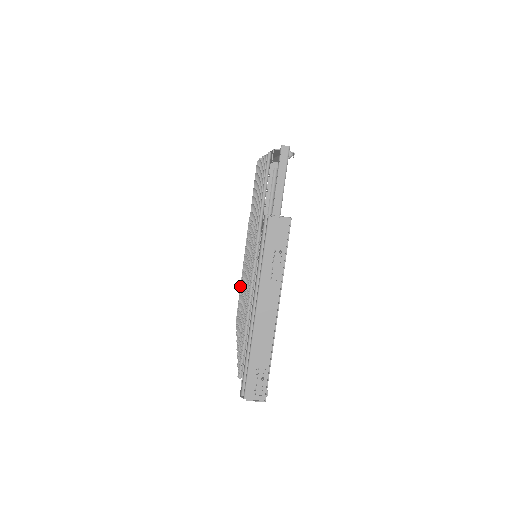
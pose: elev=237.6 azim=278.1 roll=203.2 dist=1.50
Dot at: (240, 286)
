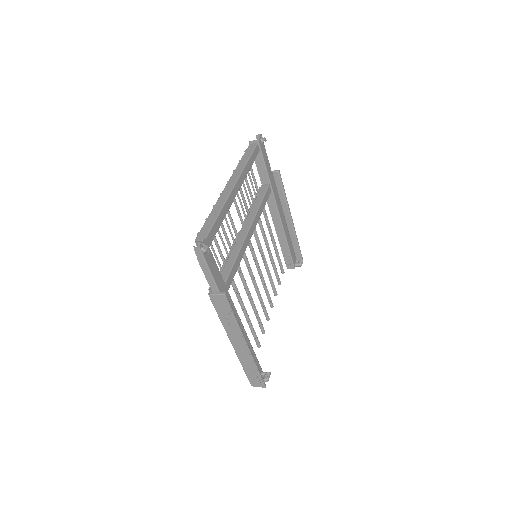
Dot at: (274, 248)
